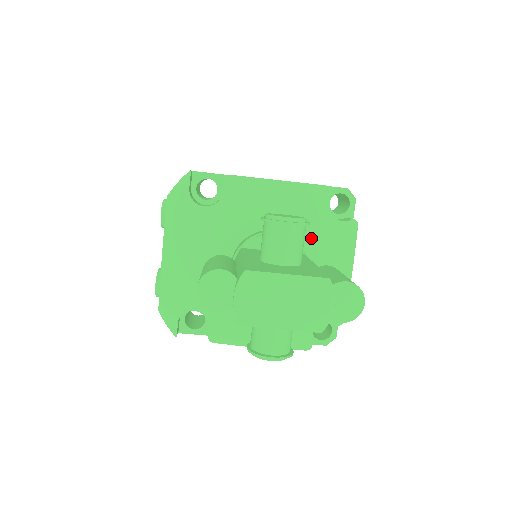
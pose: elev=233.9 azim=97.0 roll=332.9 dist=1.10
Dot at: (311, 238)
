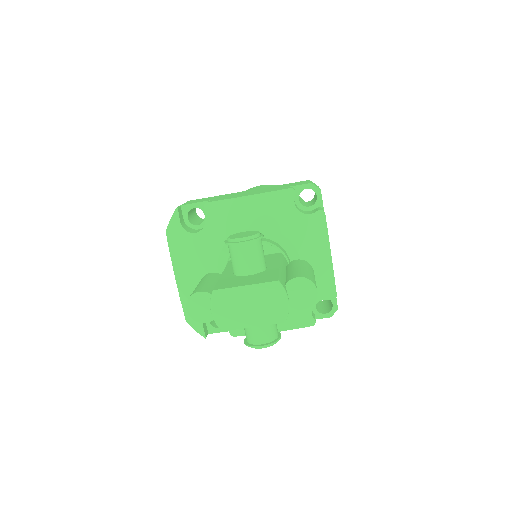
Dot at: (286, 236)
